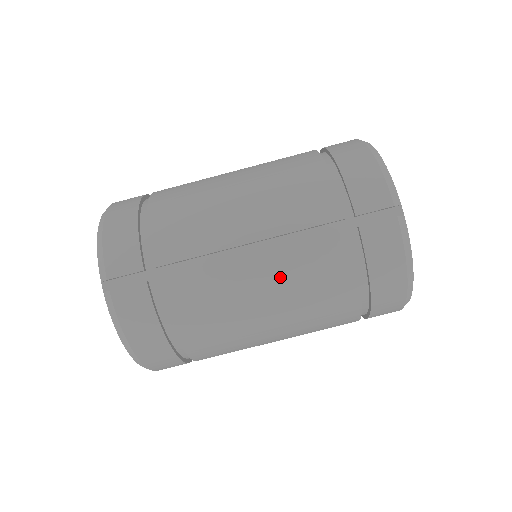
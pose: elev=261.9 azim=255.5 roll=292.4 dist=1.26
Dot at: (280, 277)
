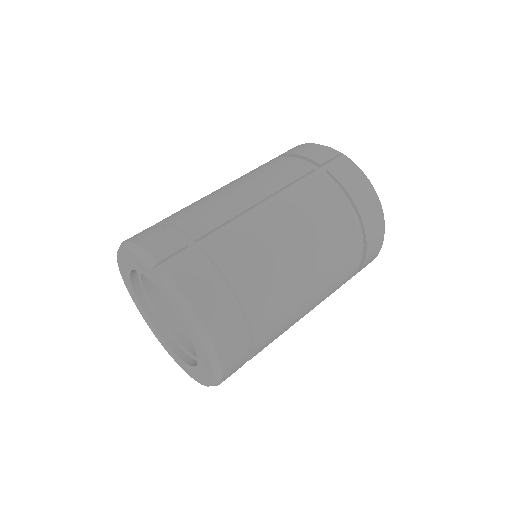
Dot at: (295, 216)
